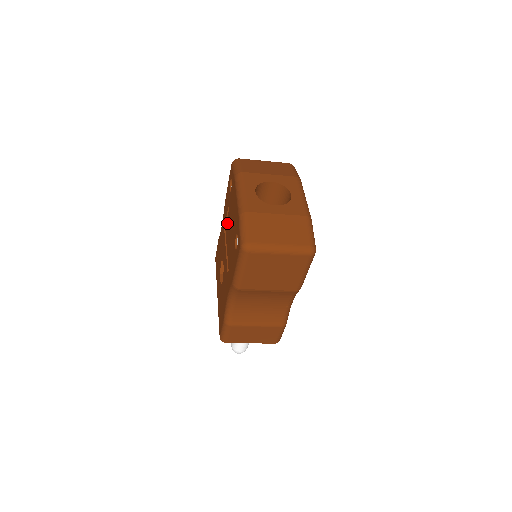
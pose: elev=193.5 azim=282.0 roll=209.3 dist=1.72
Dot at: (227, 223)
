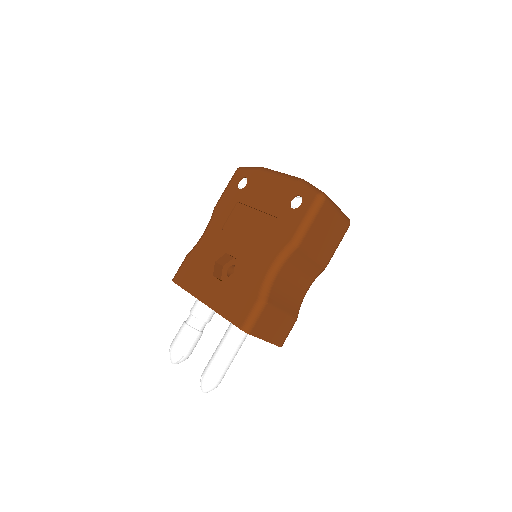
Dot at: (232, 219)
